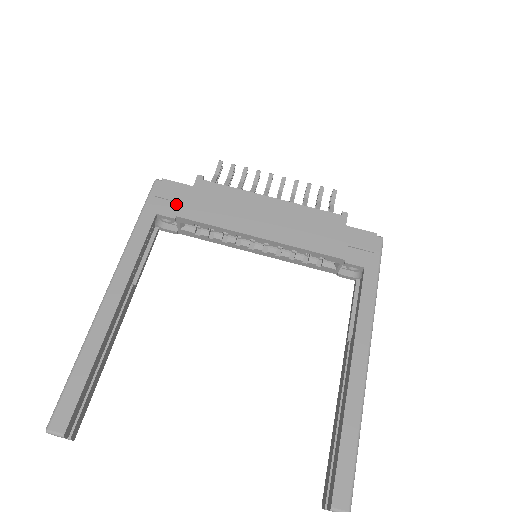
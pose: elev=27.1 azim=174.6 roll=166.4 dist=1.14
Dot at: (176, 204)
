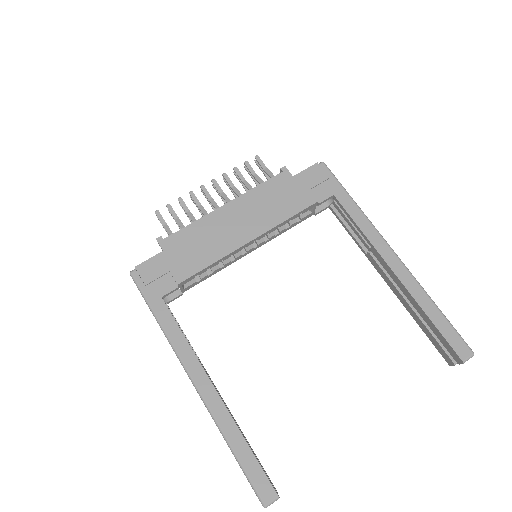
Dot at: (167, 276)
